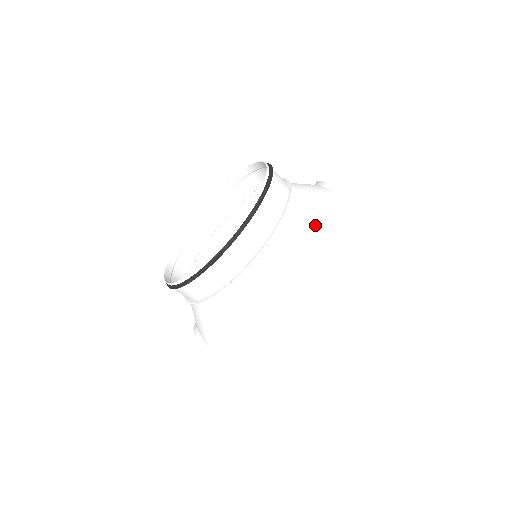
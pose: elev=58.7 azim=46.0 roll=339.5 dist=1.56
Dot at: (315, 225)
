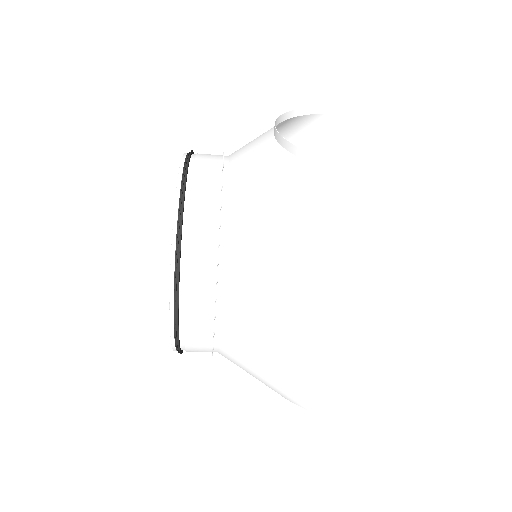
Dot at: (266, 234)
